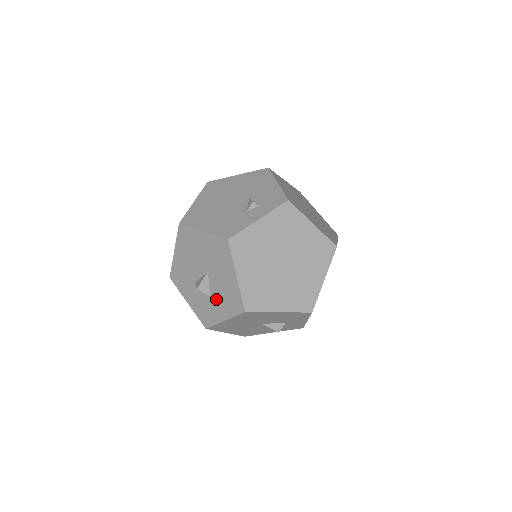
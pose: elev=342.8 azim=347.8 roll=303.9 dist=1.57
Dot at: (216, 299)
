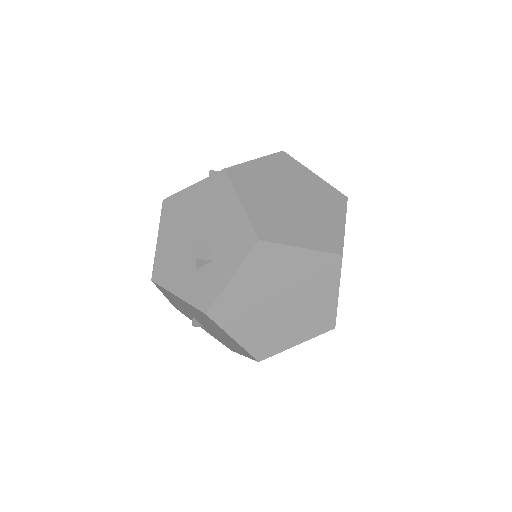
Dot at: occluded
